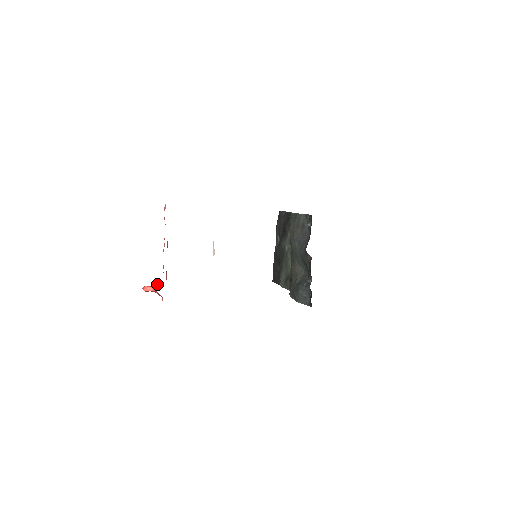
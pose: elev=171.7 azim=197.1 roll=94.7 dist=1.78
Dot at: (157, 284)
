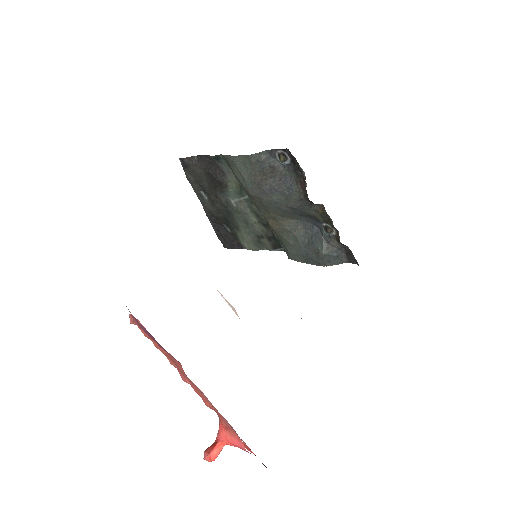
Dot at: (234, 441)
